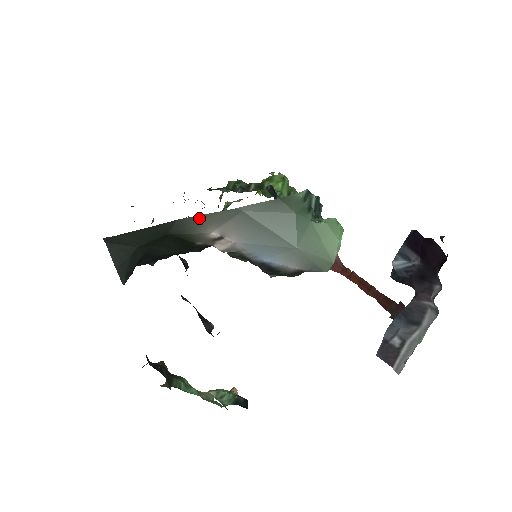
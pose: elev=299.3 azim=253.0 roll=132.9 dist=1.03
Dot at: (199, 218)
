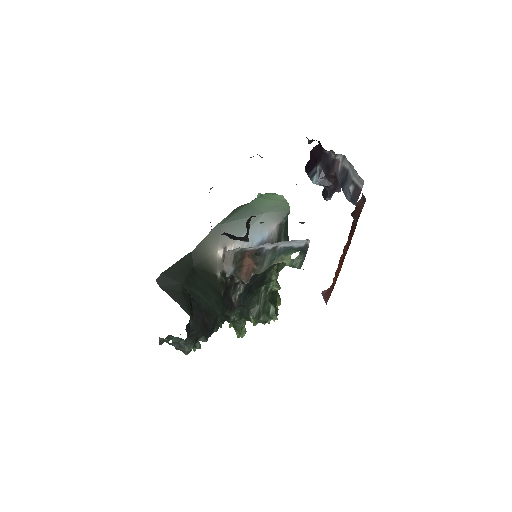
Dot at: (203, 243)
